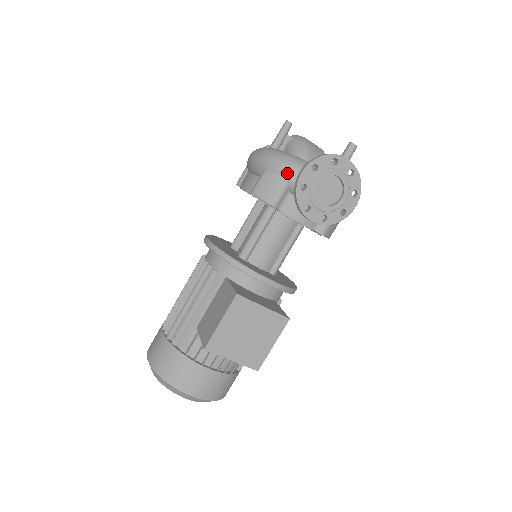
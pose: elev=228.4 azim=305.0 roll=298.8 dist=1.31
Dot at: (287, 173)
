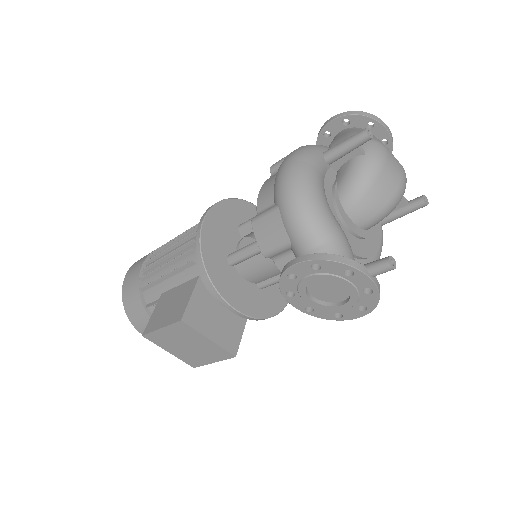
Dot at: (294, 235)
